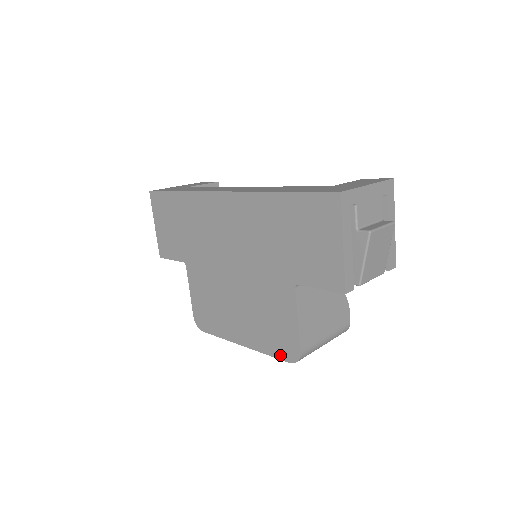
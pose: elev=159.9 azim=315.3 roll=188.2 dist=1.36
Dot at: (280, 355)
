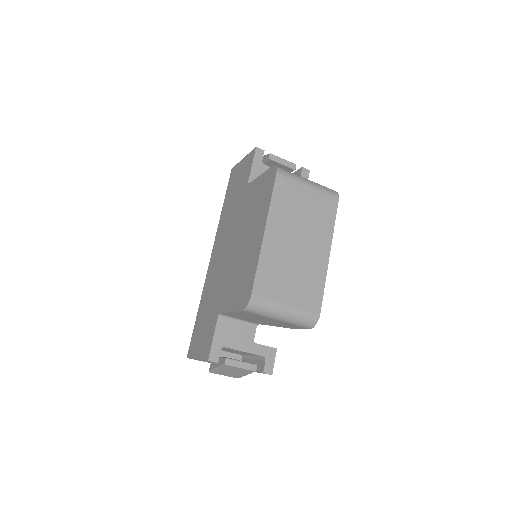
Dot at: (272, 185)
